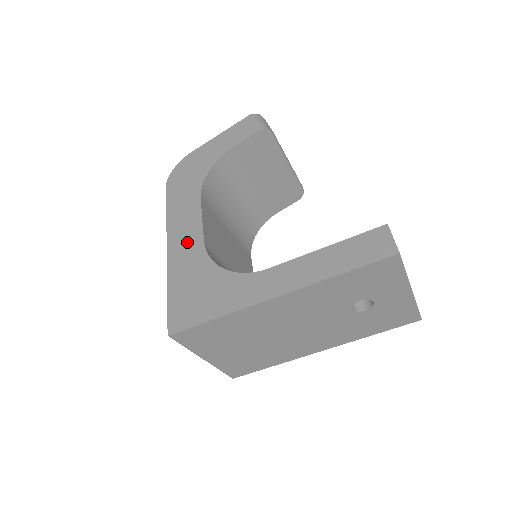
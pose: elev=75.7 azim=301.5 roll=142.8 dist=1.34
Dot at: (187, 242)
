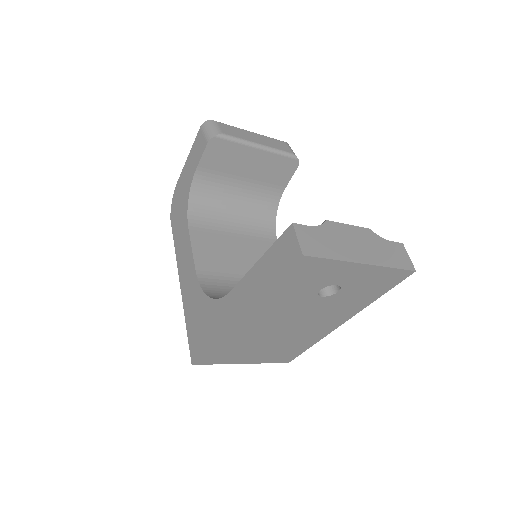
Dot at: (188, 275)
